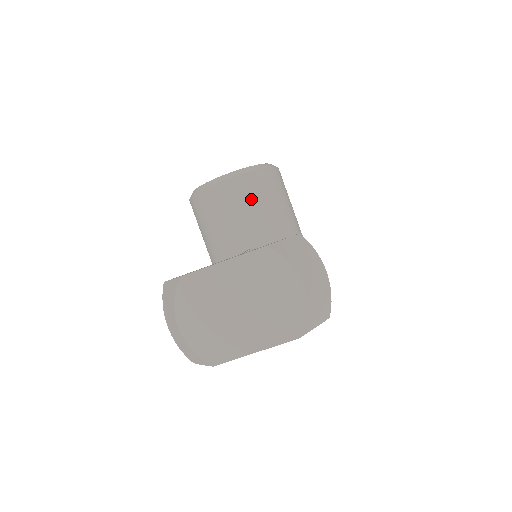
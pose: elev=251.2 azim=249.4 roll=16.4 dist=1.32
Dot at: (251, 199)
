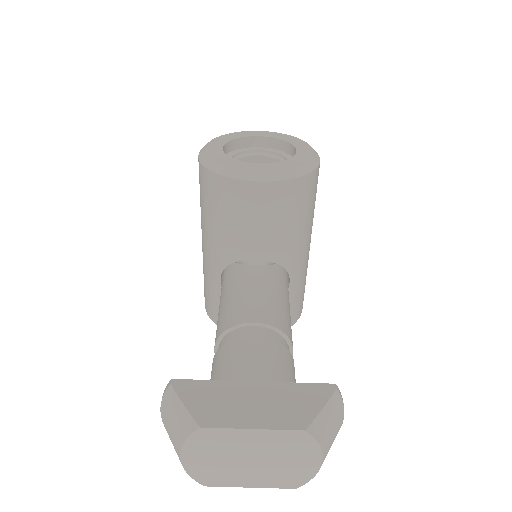
Dot at: (278, 211)
